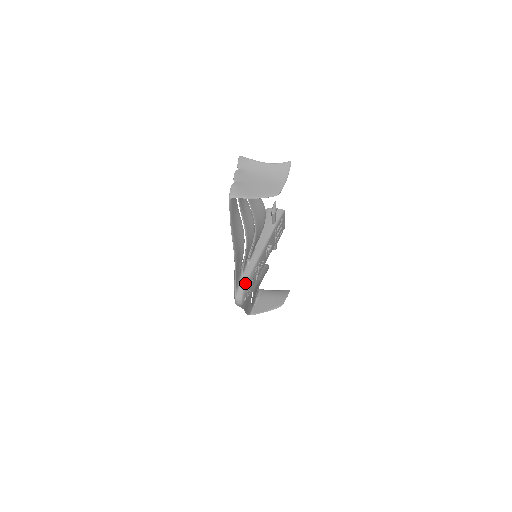
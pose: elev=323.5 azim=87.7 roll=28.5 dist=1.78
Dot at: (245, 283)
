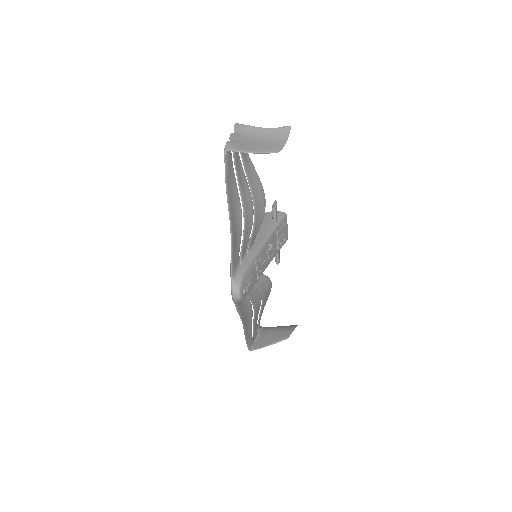
Dot at: (243, 272)
